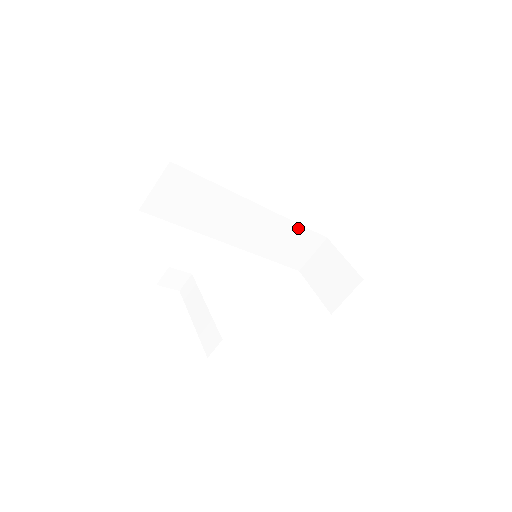
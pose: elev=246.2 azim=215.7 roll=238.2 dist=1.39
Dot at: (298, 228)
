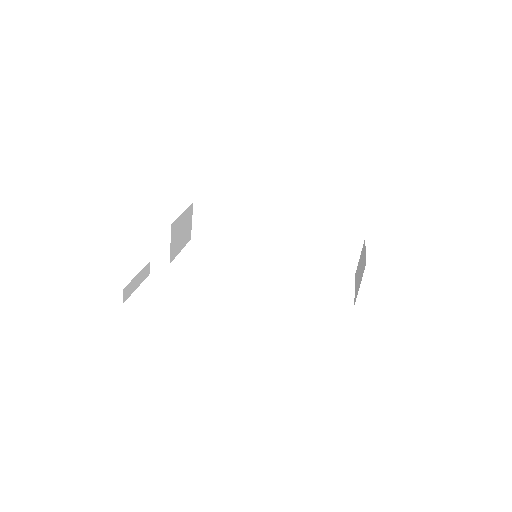
Dot at: (326, 233)
